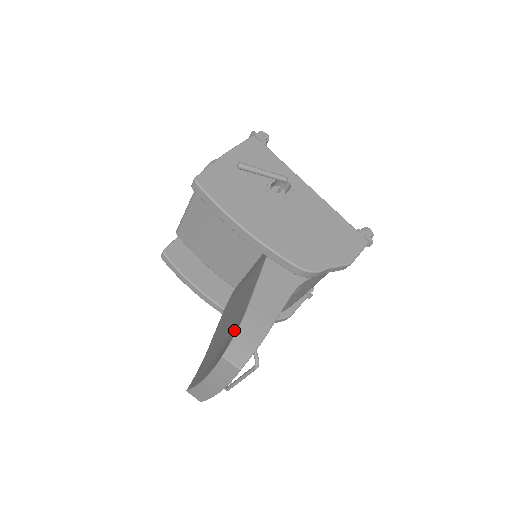
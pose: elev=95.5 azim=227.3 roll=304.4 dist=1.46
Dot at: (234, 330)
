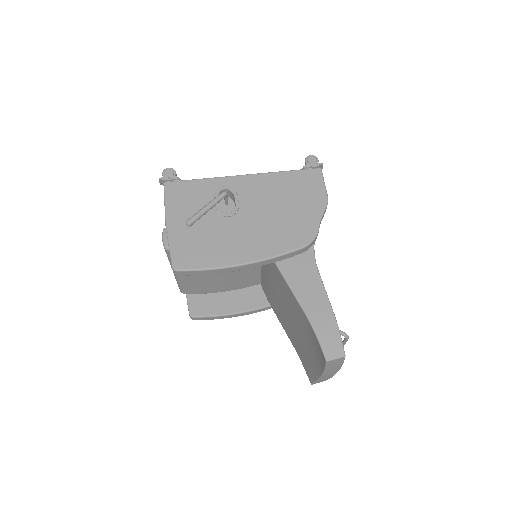
Dot at: (311, 334)
